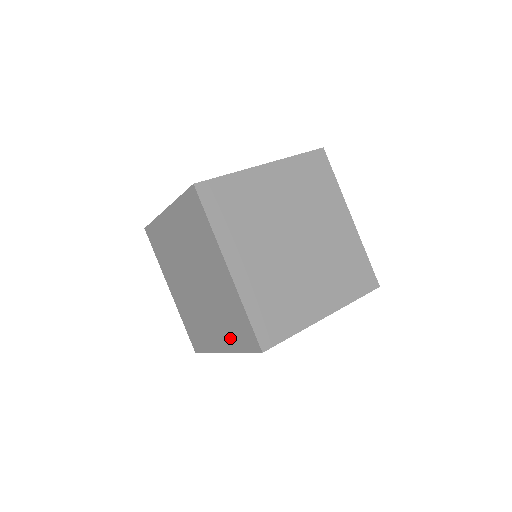
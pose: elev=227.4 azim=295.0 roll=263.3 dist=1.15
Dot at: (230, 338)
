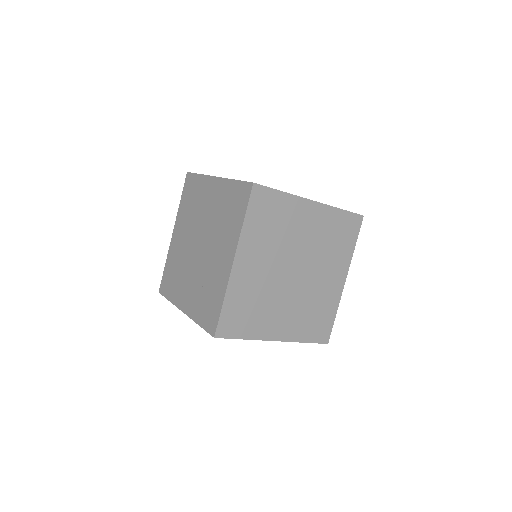
Dot at: (196, 307)
